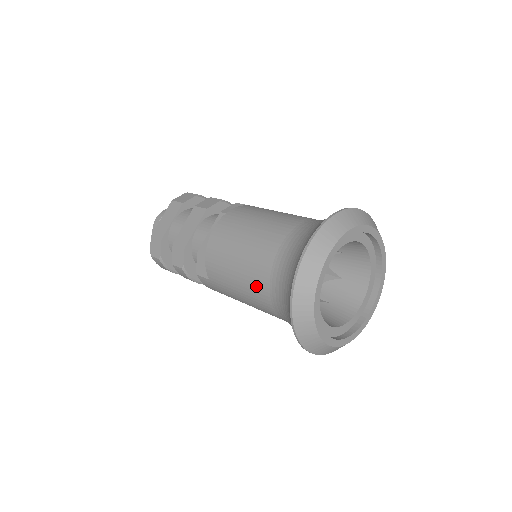
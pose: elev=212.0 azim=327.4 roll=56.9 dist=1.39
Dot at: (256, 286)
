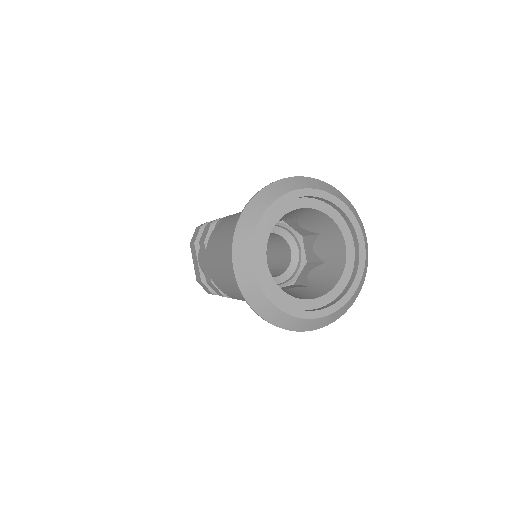
Dot at: occluded
